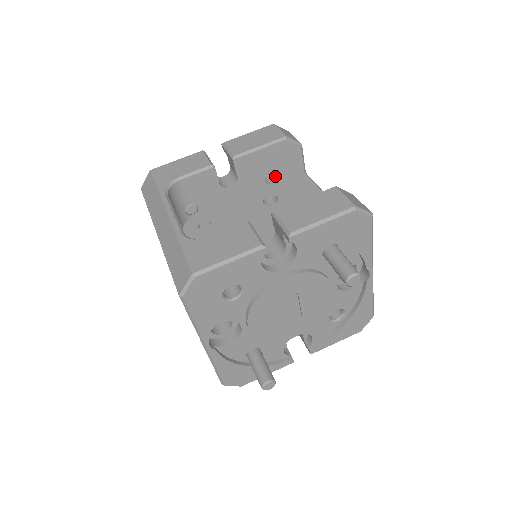
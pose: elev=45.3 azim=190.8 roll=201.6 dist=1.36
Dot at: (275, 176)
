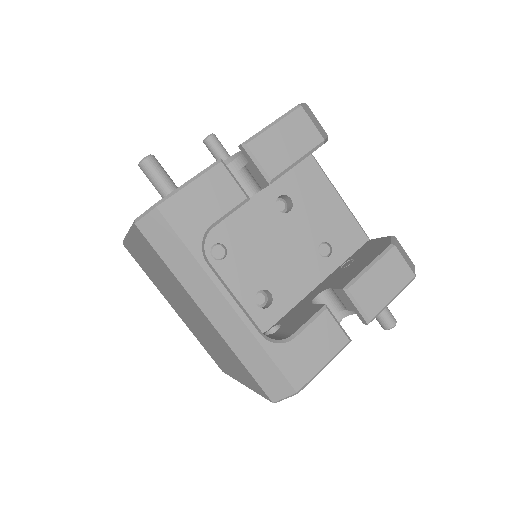
Dot at: occluded
